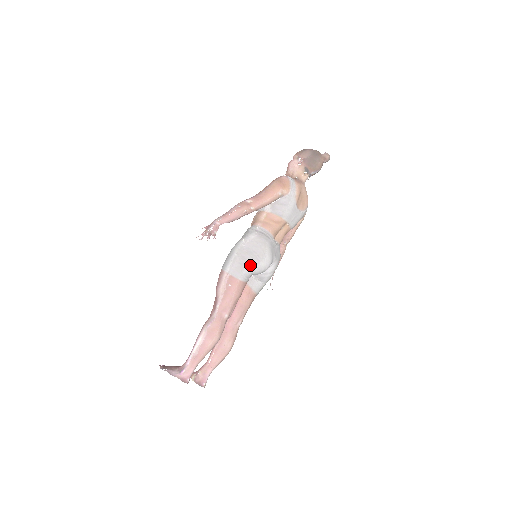
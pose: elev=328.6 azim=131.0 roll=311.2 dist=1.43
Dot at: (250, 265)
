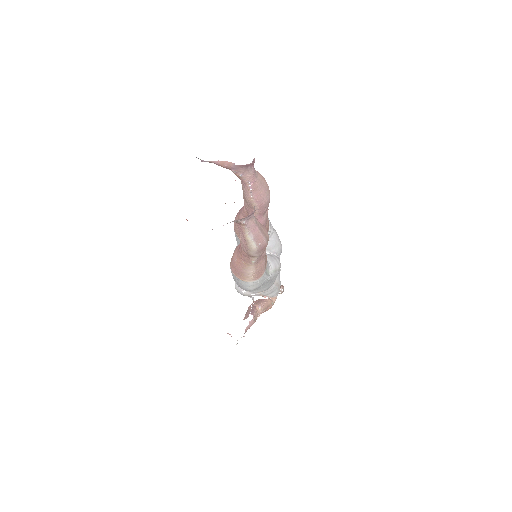
Dot at: occluded
